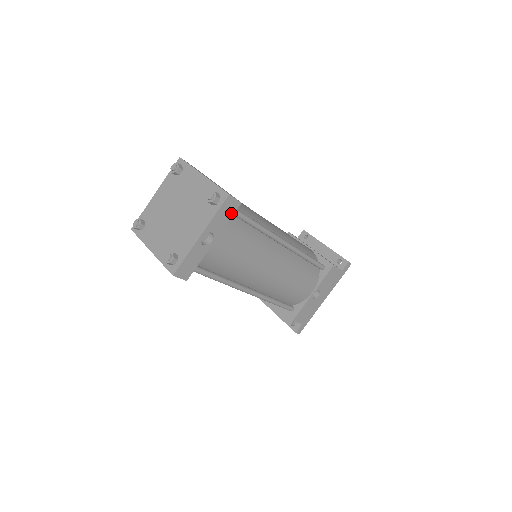
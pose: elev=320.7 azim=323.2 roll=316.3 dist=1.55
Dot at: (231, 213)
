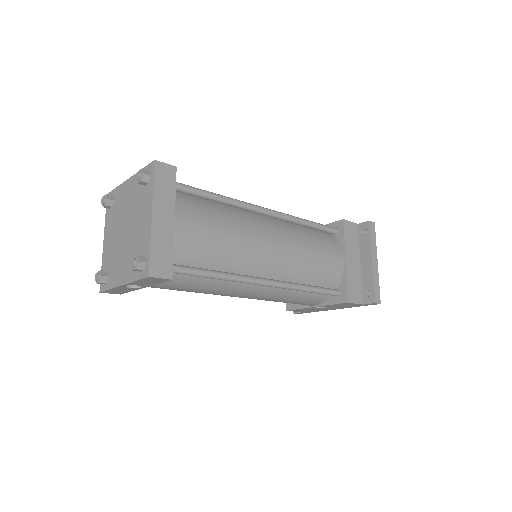
Dot at: (159, 281)
